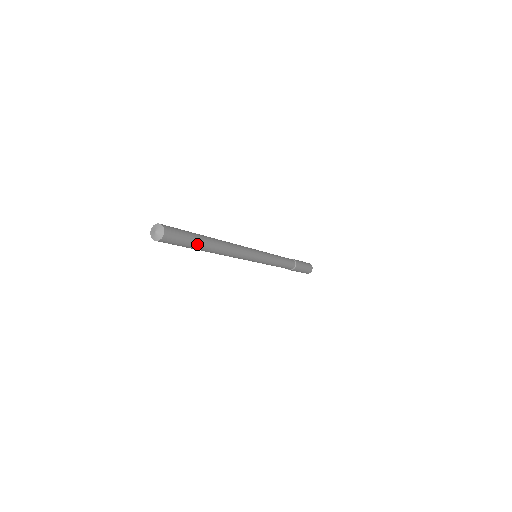
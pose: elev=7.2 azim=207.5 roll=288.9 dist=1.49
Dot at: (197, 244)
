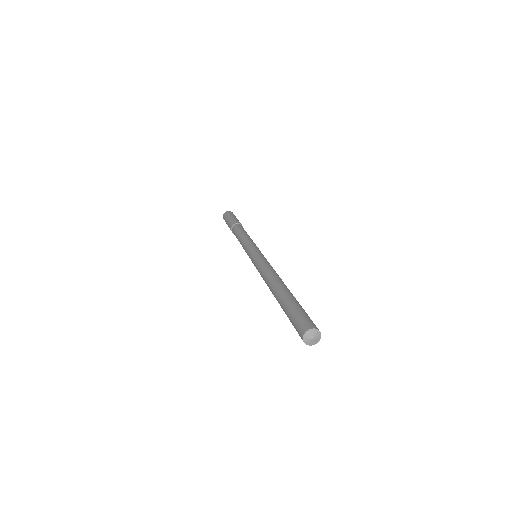
Dot at: occluded
